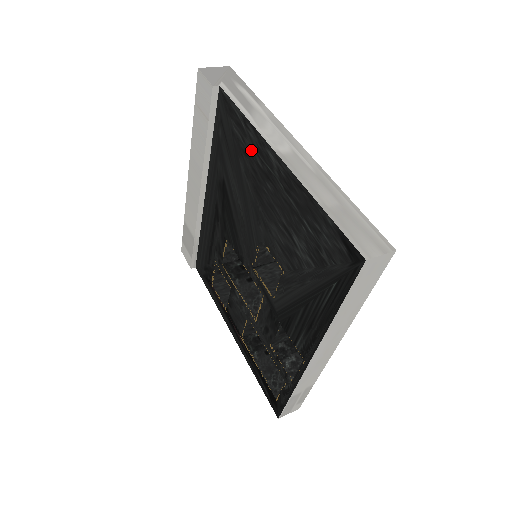
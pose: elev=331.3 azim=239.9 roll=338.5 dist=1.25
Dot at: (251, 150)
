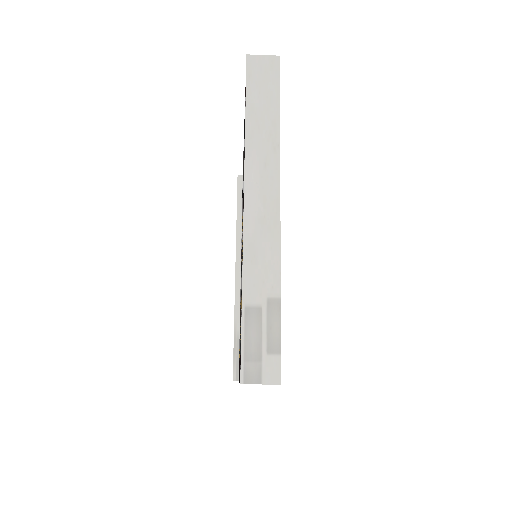
Dot at: occluded
